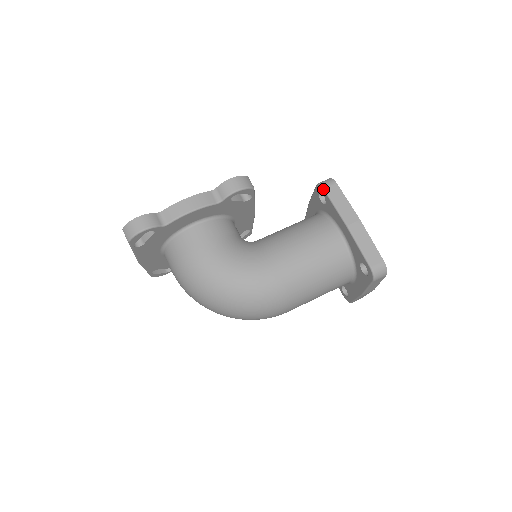
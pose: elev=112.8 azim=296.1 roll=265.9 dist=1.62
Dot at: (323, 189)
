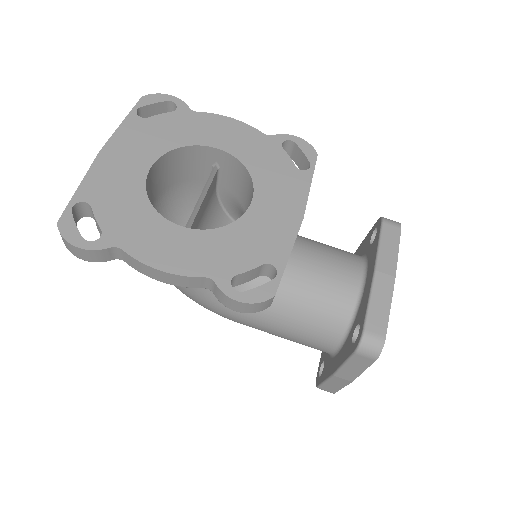
Dot at: (354, 352)
